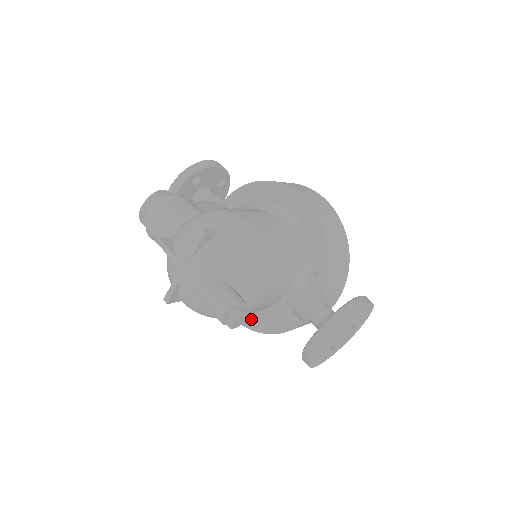
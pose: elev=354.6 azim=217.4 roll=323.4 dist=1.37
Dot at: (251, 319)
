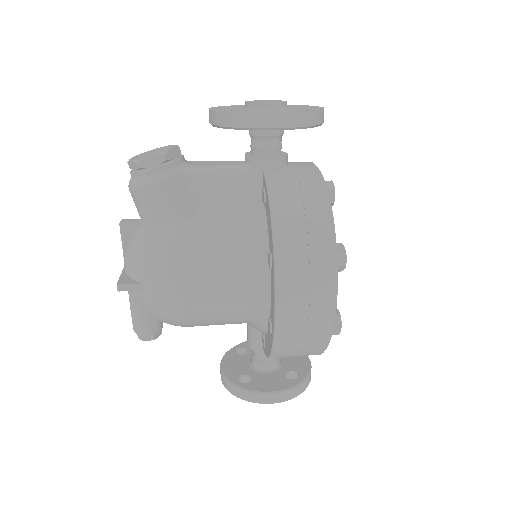
Dot at: occluded
